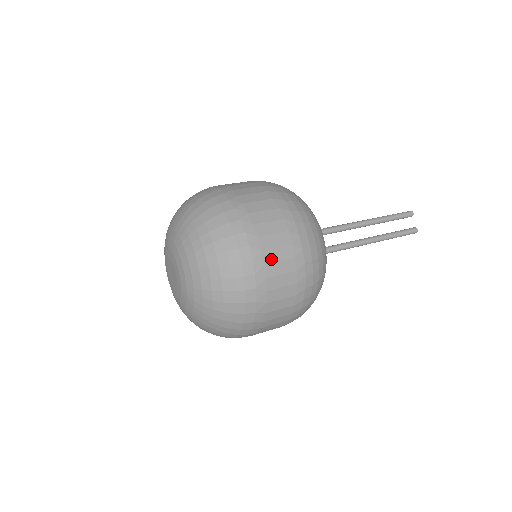
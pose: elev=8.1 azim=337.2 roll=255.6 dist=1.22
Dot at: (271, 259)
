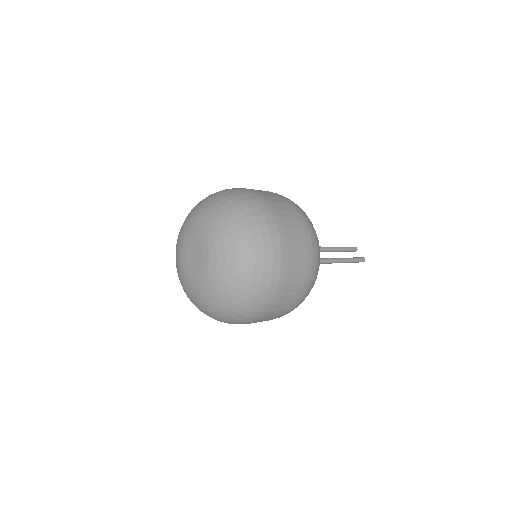
Dot at: (284, 216)
